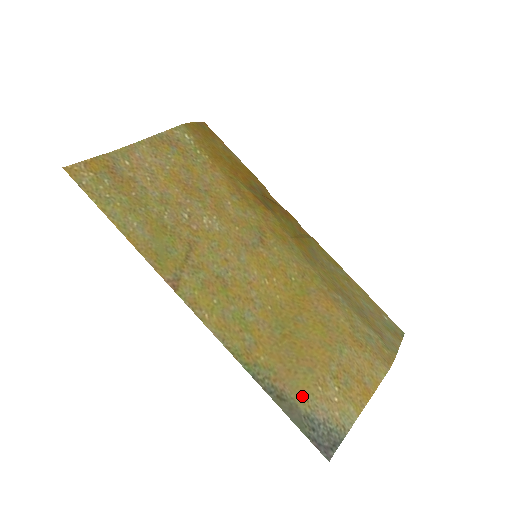
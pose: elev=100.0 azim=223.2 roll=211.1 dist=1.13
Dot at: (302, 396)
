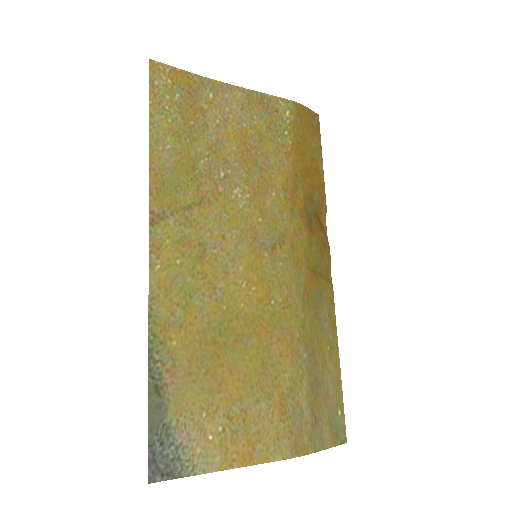
Dot at: (180, 406)
